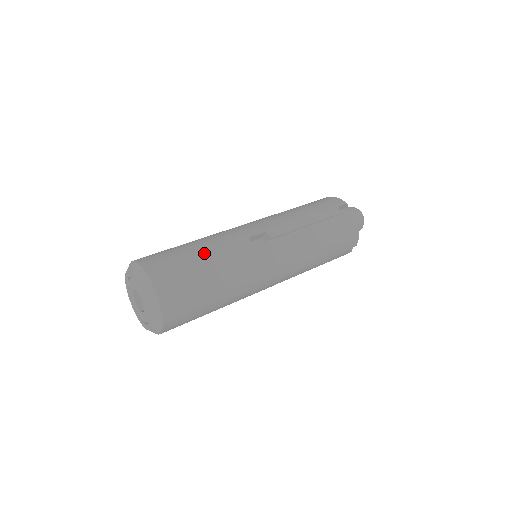
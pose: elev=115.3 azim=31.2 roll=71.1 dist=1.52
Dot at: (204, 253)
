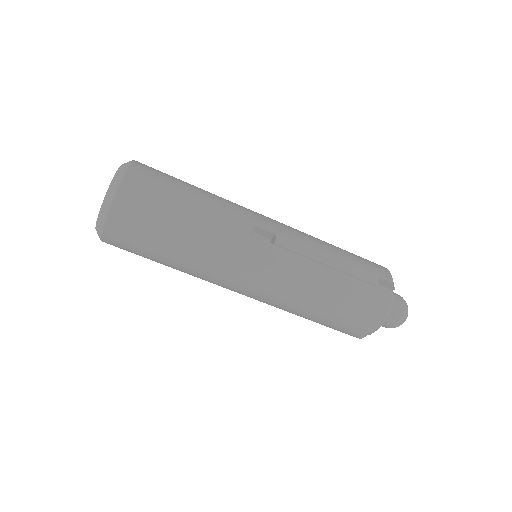
Dot at: (196, 201)
